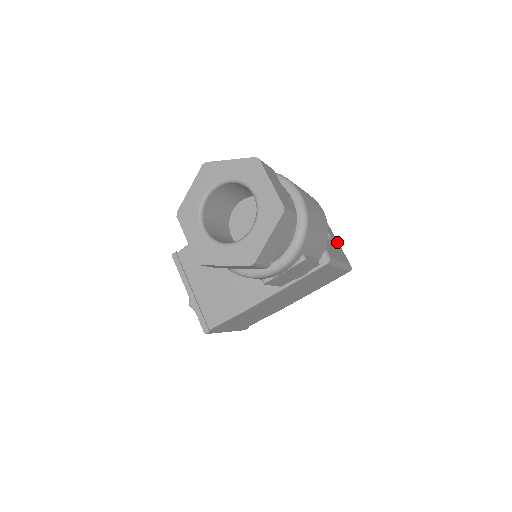
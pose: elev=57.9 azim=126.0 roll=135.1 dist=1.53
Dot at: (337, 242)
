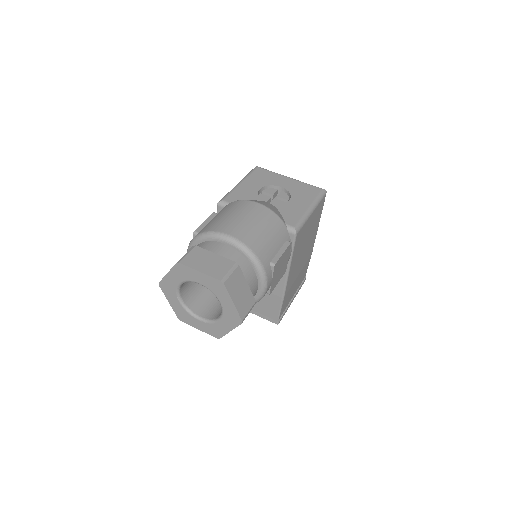
Dot at: (298, 184)
